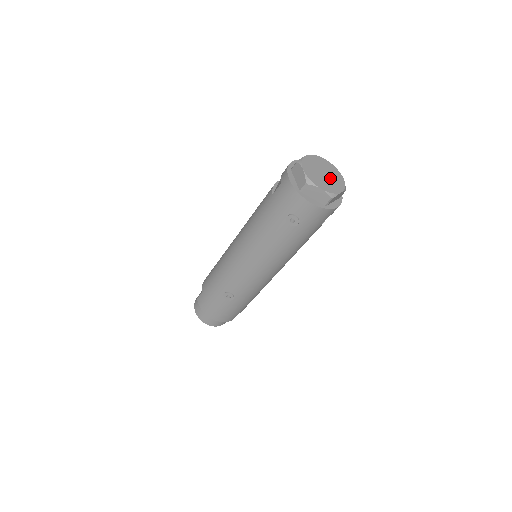
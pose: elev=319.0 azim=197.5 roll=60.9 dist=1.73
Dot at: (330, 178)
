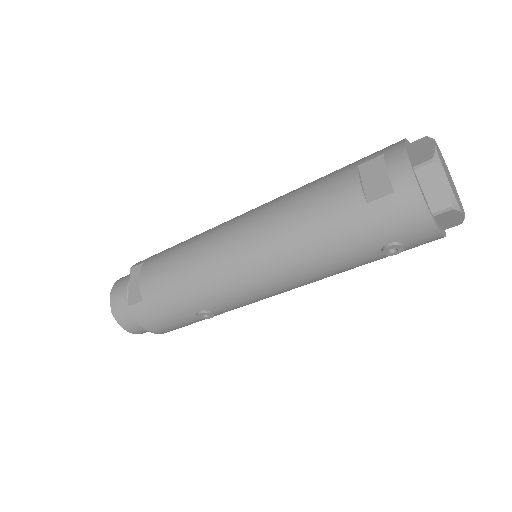
Dot at: occluded
